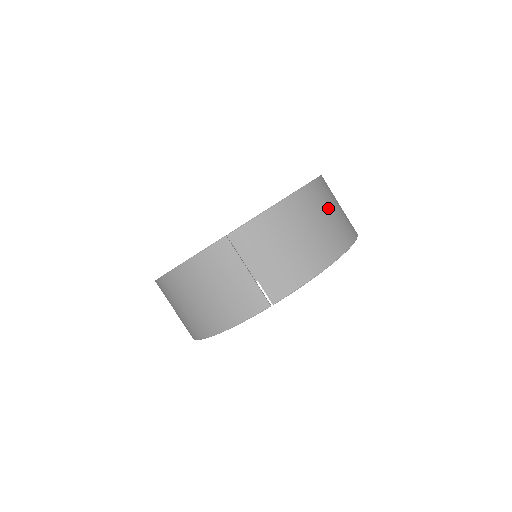
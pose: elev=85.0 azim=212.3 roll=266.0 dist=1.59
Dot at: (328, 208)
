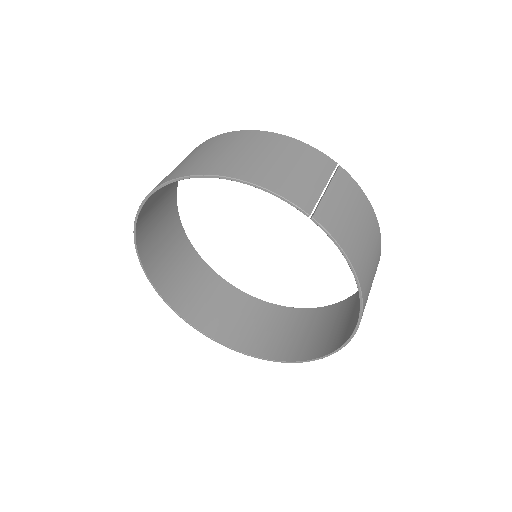
Dot at: occluded
